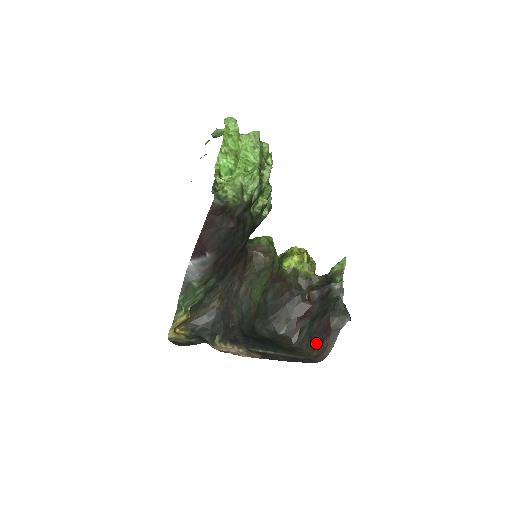
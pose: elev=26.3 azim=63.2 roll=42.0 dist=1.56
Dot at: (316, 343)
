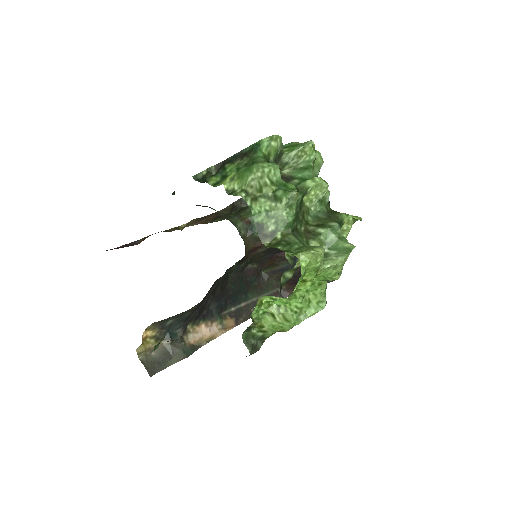
Dot at: (290, 281)
